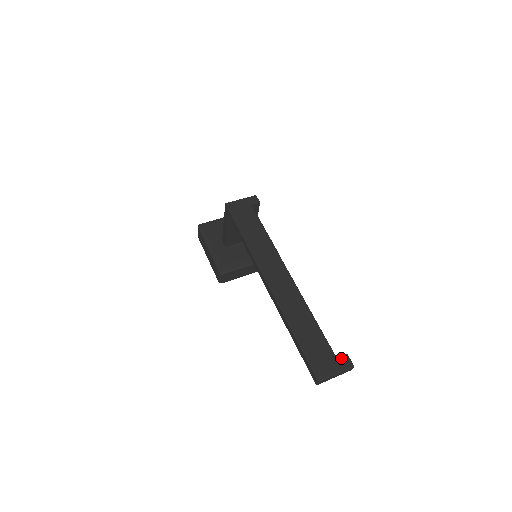
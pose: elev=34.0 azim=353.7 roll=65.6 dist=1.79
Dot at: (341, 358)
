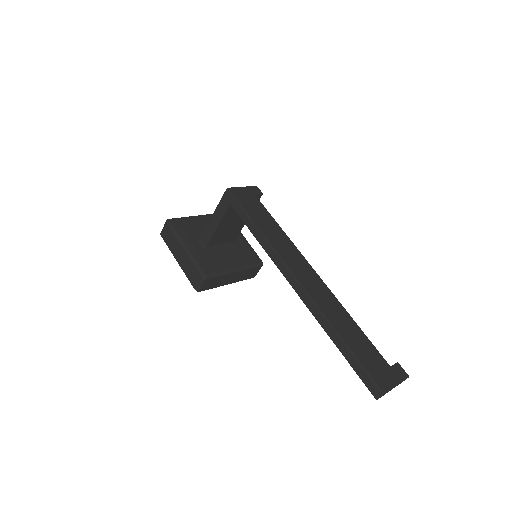
Dot at: (395, 367)
